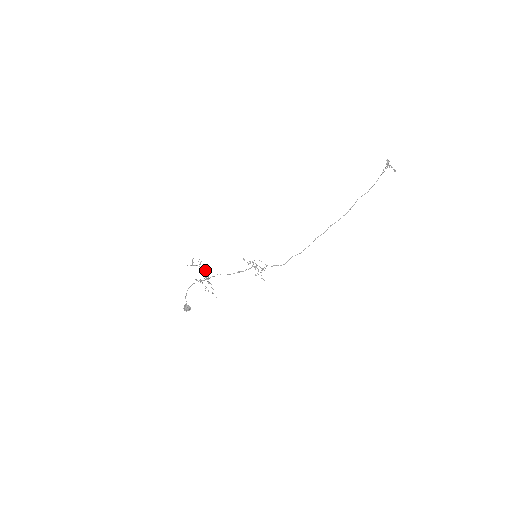
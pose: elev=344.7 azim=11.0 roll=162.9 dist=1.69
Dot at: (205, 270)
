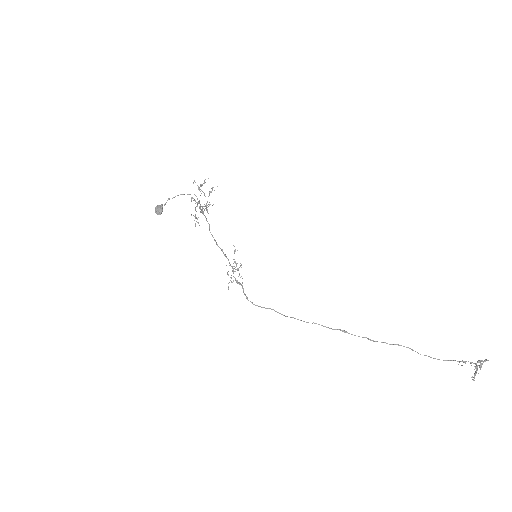
Dot at: occluded
